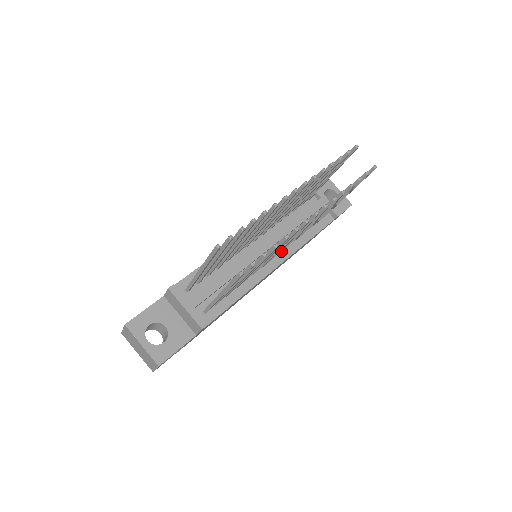
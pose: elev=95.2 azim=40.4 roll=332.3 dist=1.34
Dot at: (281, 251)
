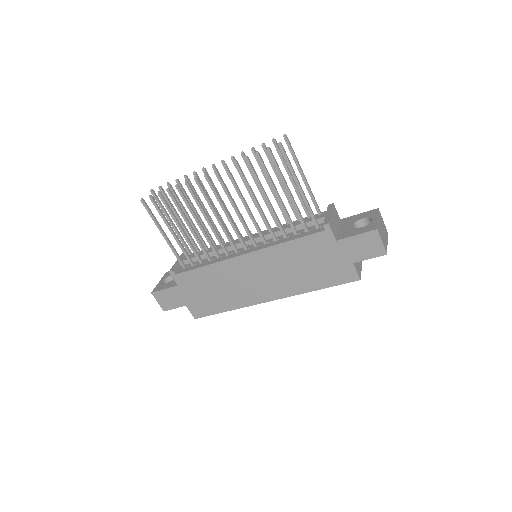
Dot at: (253, 243)
